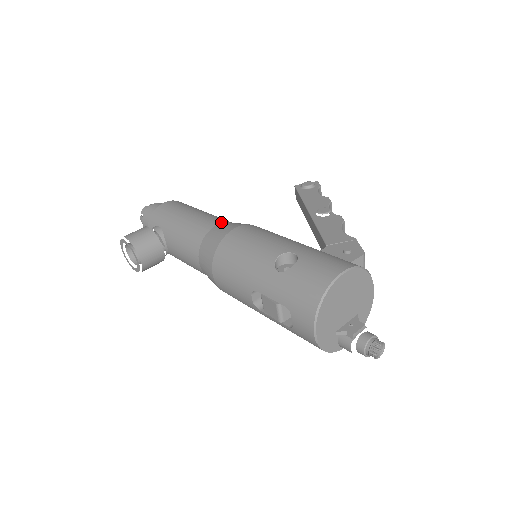
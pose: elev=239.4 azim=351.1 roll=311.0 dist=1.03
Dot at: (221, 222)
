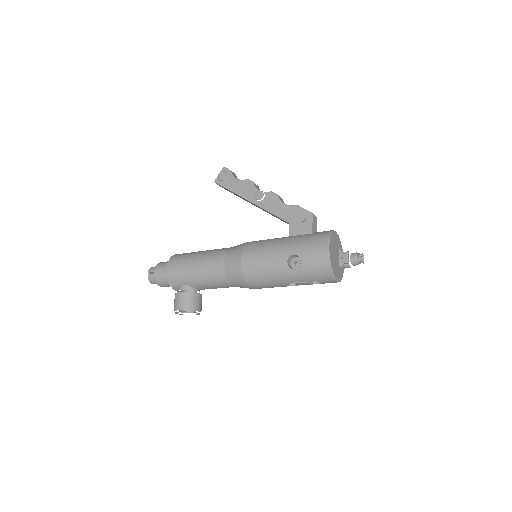
Dot at: (223, 258)
